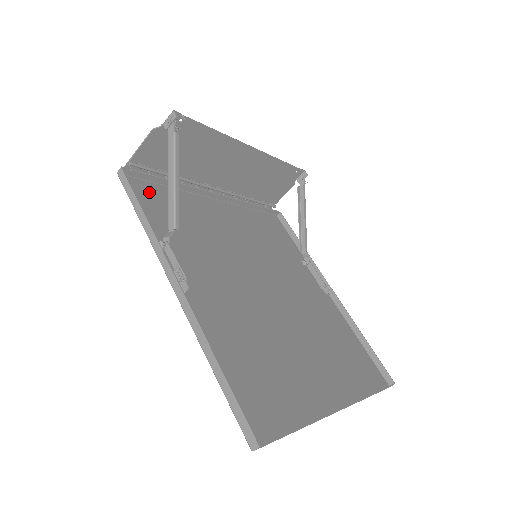
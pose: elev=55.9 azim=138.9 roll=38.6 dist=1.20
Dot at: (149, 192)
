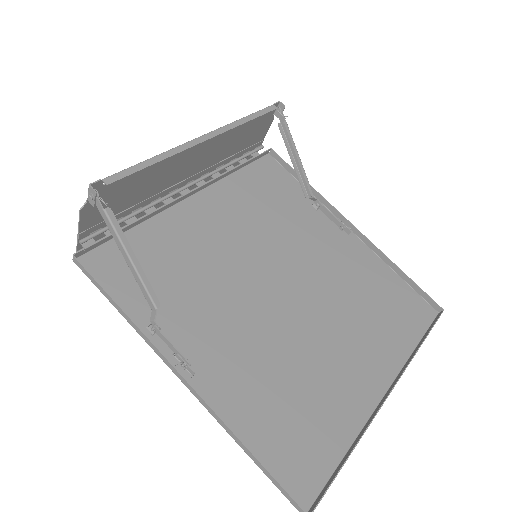
Dot at: (115, 257)
